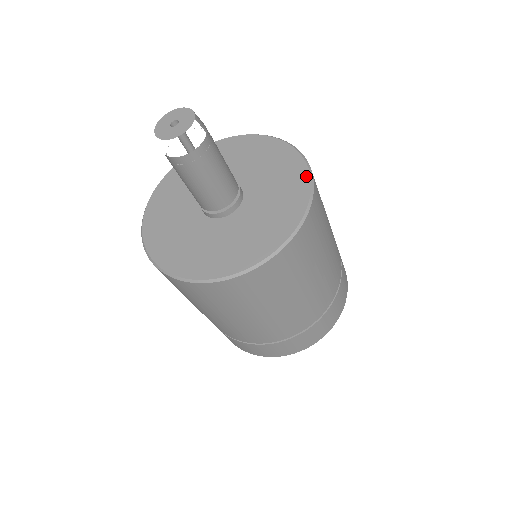
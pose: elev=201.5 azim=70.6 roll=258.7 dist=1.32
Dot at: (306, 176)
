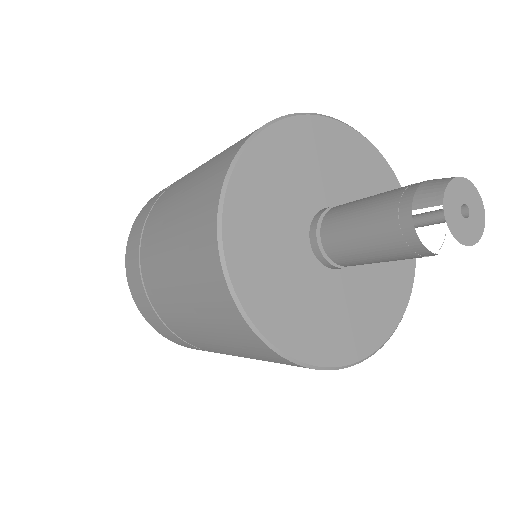
Dot at: occluded
